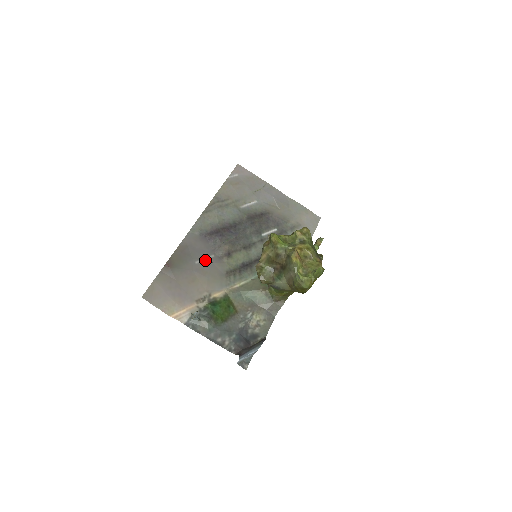
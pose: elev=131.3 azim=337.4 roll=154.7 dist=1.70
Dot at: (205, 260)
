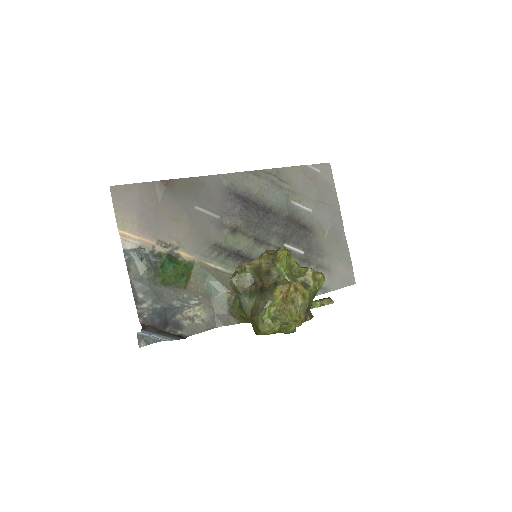
Dot at: (207, 213)
